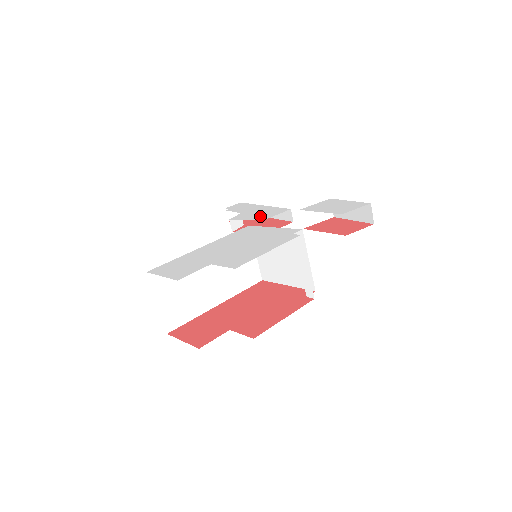
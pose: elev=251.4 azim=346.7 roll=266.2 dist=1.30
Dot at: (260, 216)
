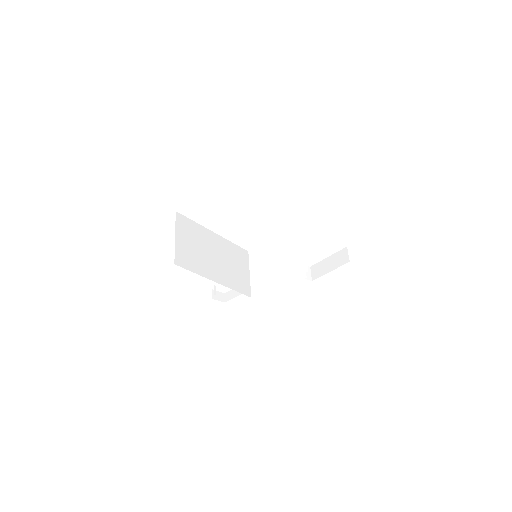
Dot at: occluded
